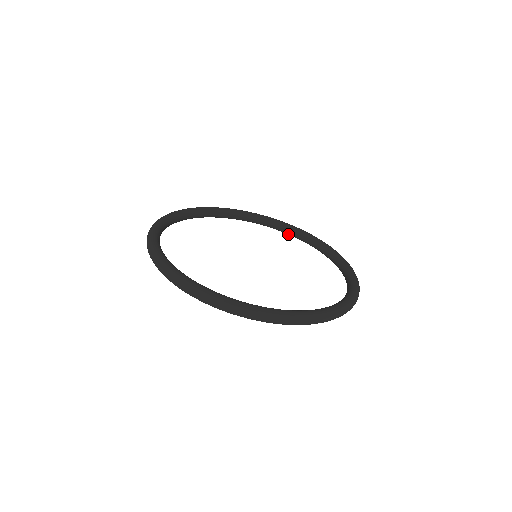
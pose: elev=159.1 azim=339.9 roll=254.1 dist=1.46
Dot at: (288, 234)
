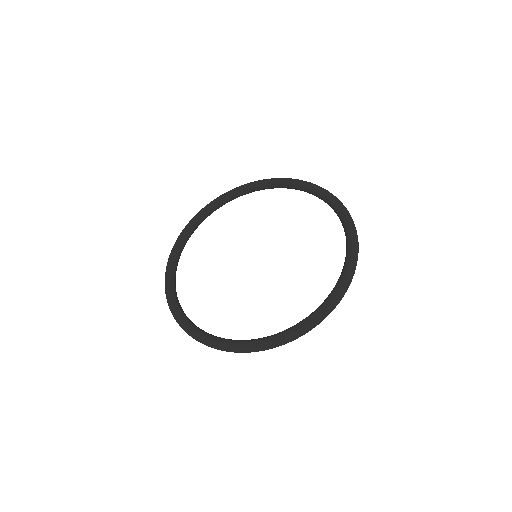
Dot at: occluded
